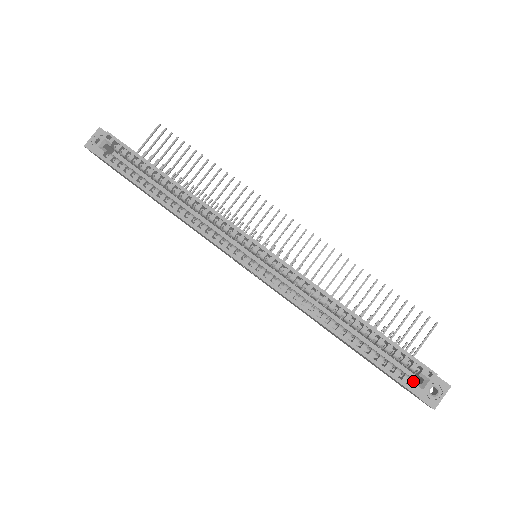
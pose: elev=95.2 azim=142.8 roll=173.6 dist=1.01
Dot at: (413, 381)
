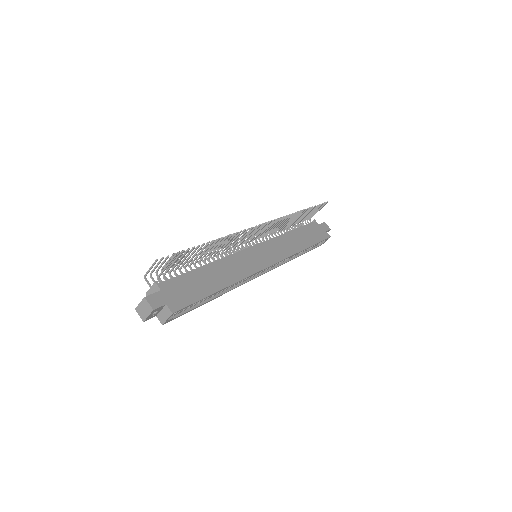
Dot at: (320, 243)
